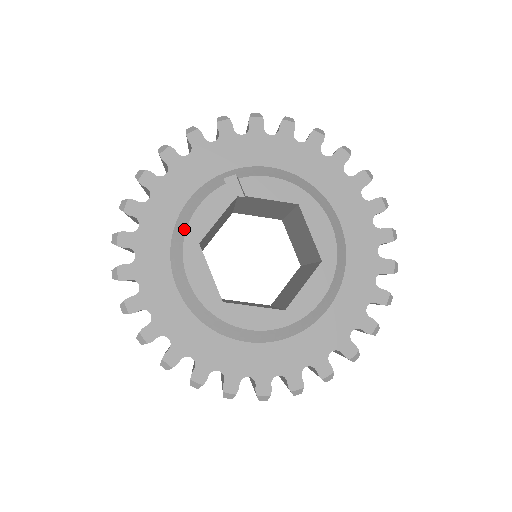
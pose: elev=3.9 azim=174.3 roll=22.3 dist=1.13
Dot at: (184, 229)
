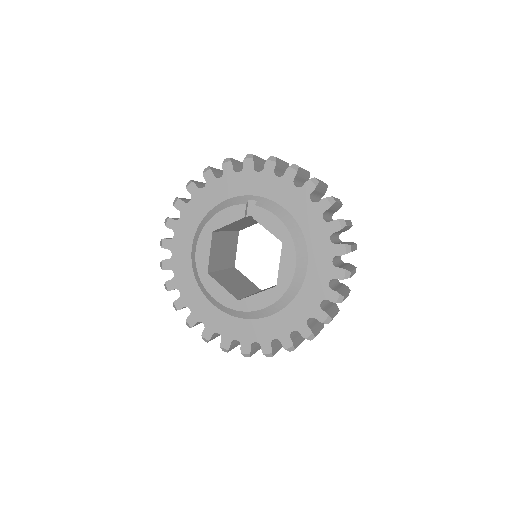
Dot at: (209, 218)
